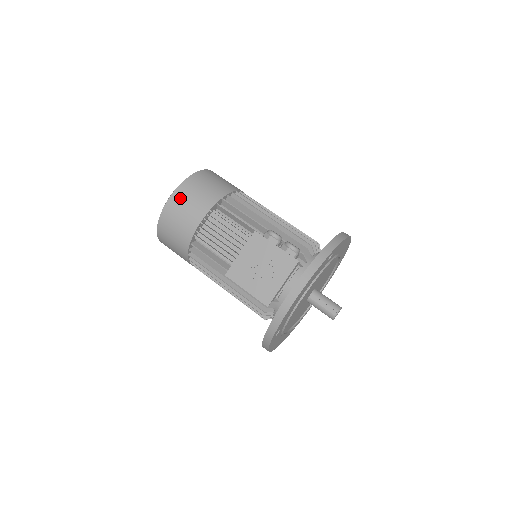
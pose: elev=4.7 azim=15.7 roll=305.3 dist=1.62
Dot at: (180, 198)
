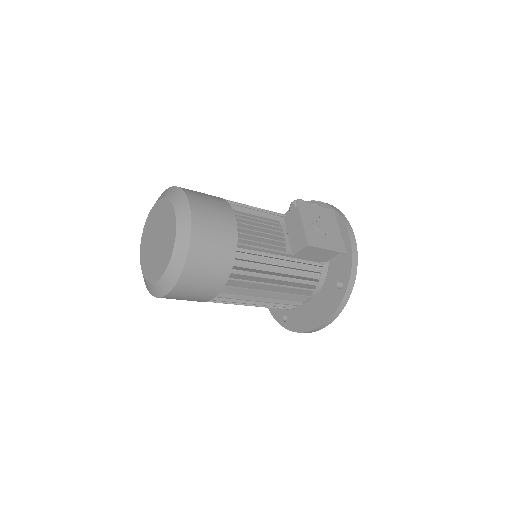
Dot at: (200, 206)
